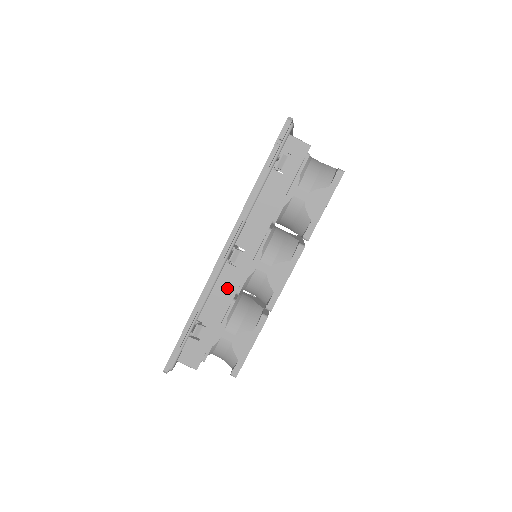
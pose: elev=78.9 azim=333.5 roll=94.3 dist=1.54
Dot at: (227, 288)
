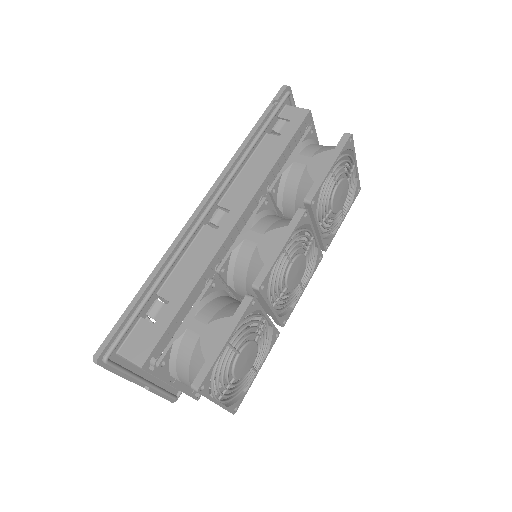
Dot at: (203, 254)
